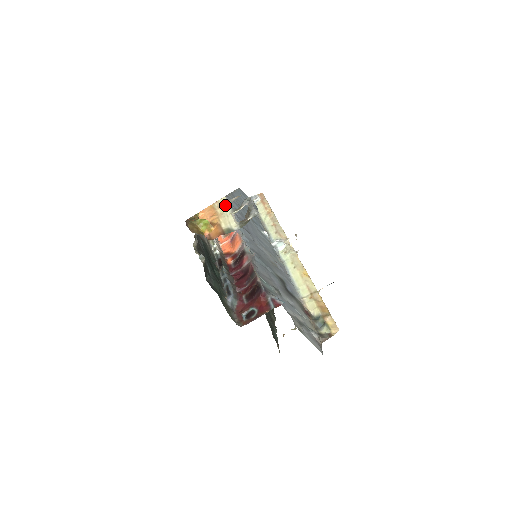
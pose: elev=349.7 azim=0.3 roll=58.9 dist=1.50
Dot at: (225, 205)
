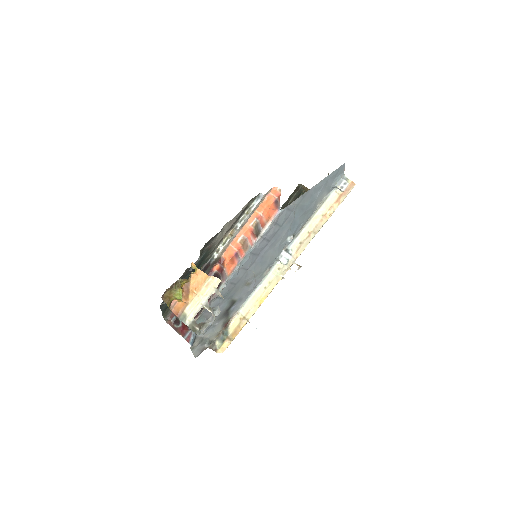
Dot at: (211, 290)
